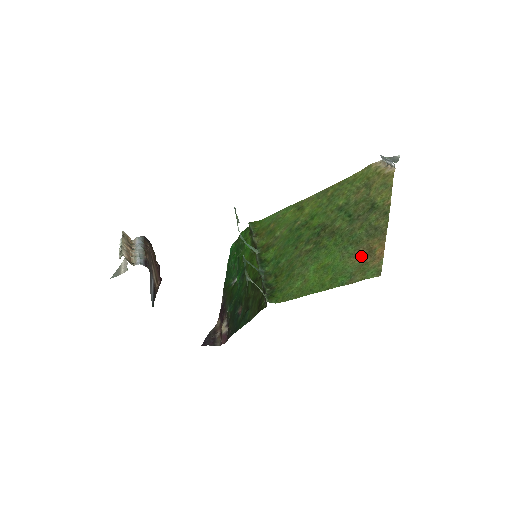
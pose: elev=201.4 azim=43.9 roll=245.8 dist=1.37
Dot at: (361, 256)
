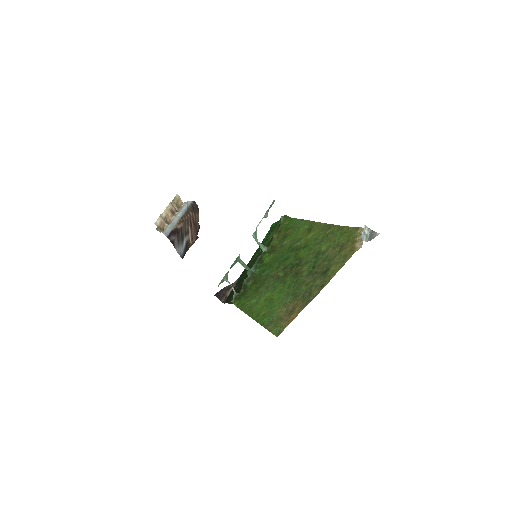
Dot at: (286, 310)
